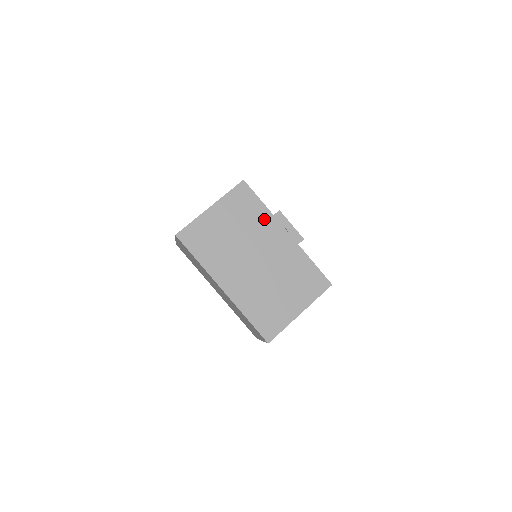
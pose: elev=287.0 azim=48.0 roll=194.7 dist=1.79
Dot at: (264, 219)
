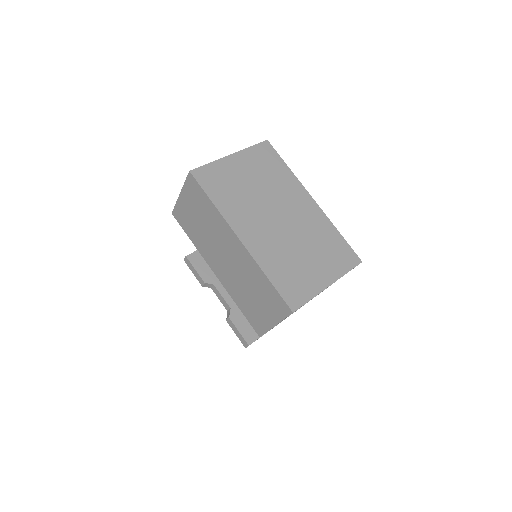
Dot at: (288, 180)
